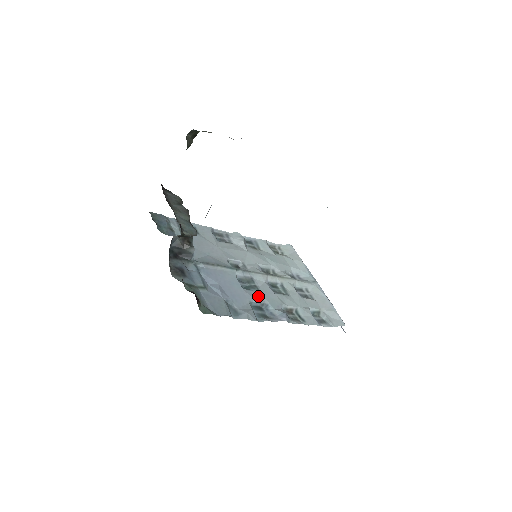
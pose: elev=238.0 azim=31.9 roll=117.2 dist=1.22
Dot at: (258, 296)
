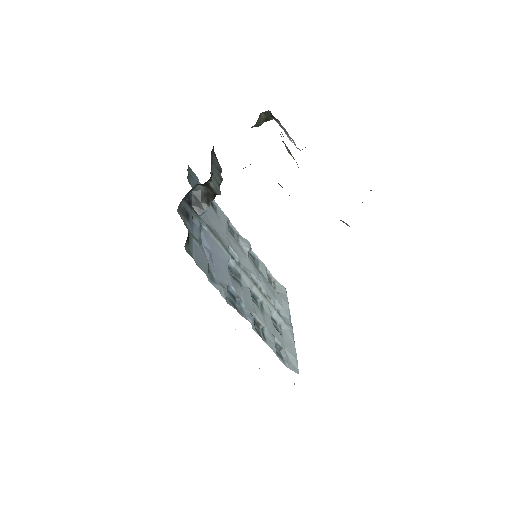
Dot at: (238, 288)
